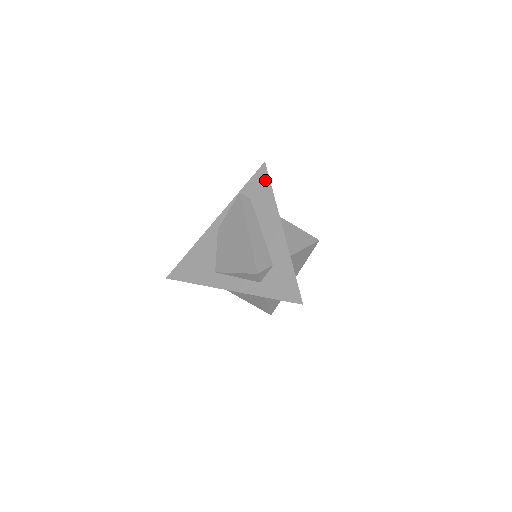
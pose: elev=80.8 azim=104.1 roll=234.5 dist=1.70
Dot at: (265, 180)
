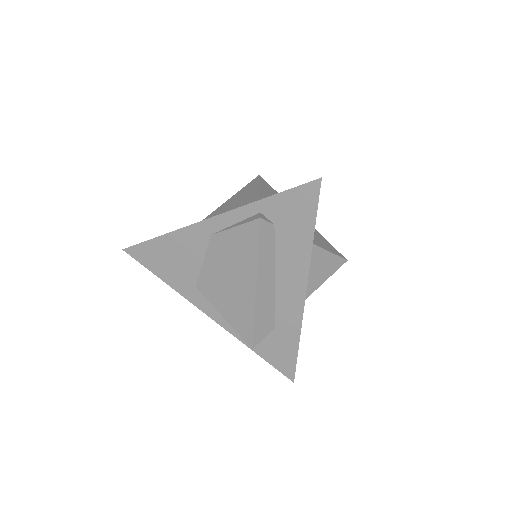
Dot at: (309, 211)
